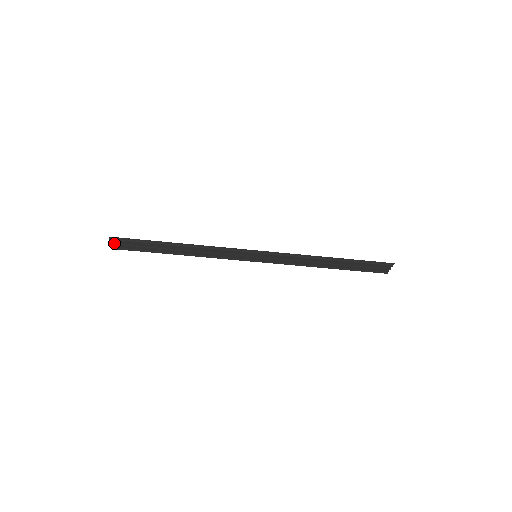
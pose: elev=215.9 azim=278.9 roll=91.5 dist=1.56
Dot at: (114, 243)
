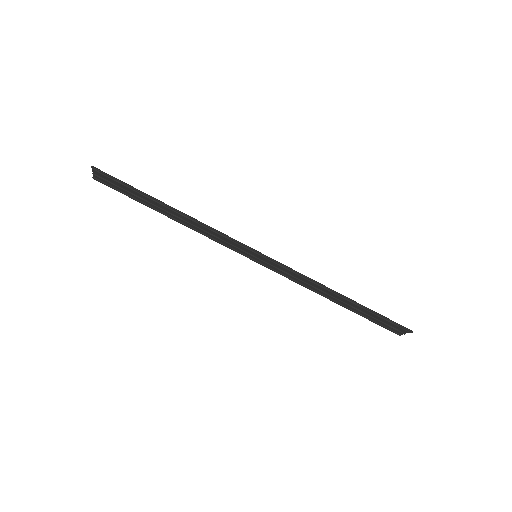
Dot at: (97, 174)
